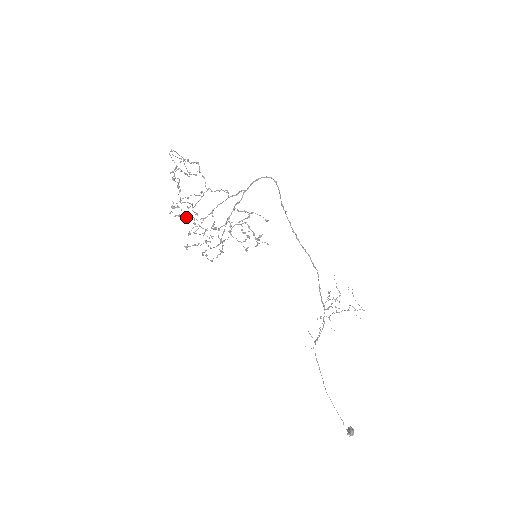
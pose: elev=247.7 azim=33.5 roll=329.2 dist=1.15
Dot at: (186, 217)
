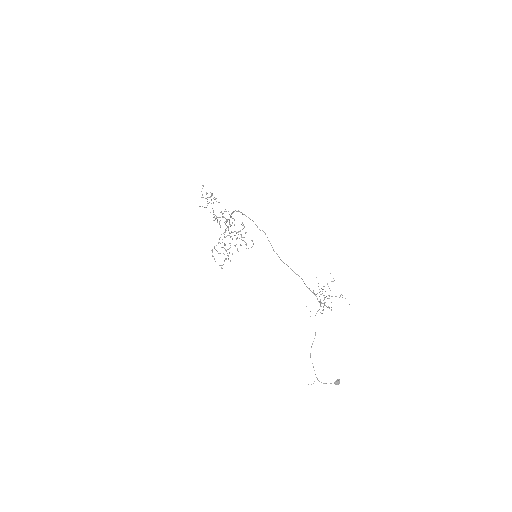
Dot at: (233, 218)
